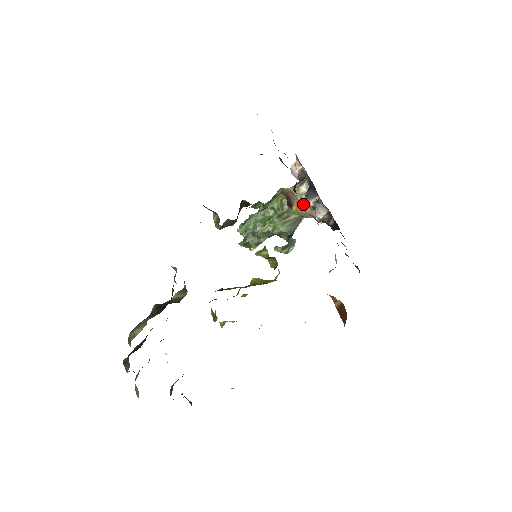
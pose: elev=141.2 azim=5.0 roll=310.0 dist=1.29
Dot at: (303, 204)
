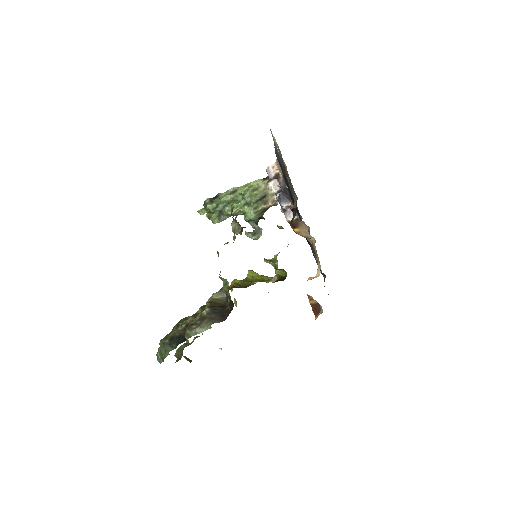
Dot at: (269, 198)
